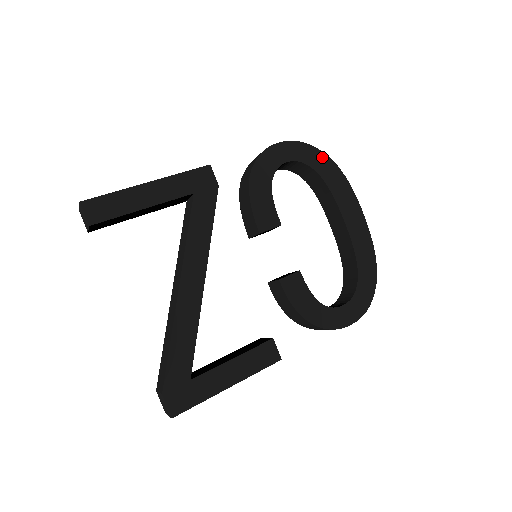
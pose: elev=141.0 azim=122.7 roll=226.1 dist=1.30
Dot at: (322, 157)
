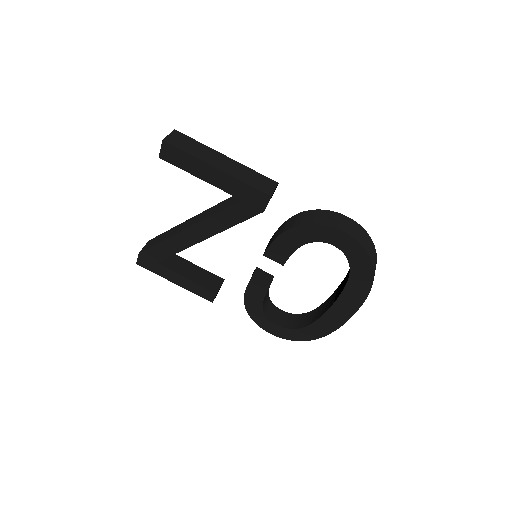
Dot at: (368, 268)
